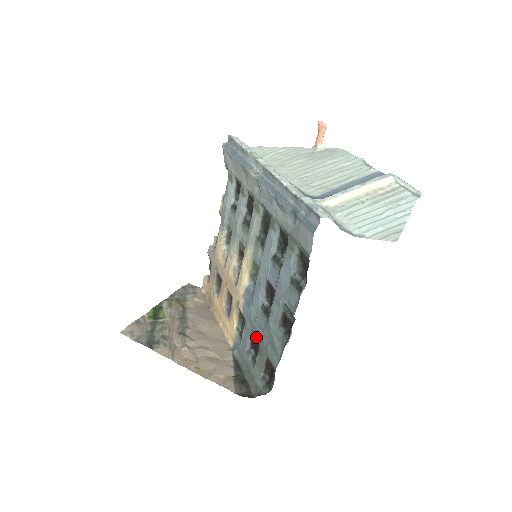
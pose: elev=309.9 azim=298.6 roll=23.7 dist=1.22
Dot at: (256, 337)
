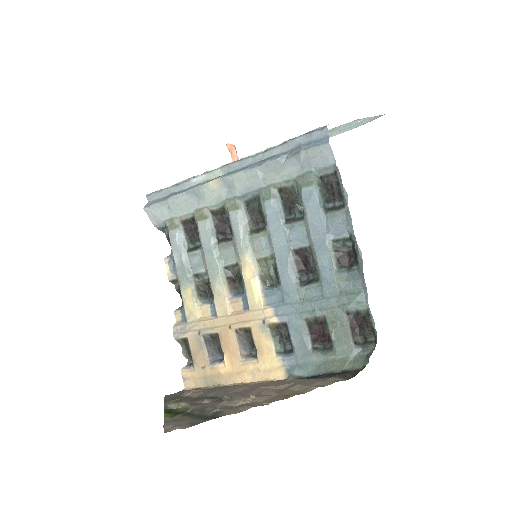
Dot at: (317, 315)
